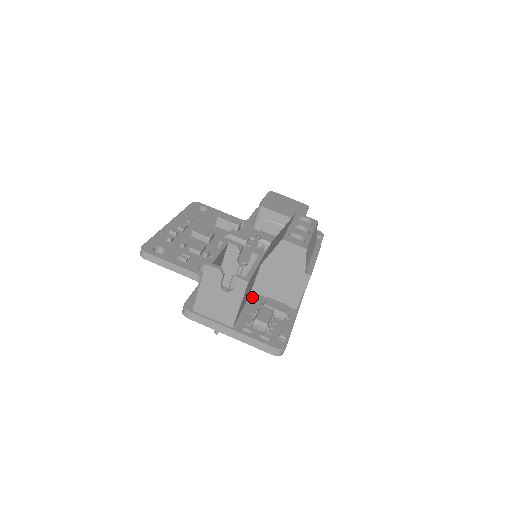
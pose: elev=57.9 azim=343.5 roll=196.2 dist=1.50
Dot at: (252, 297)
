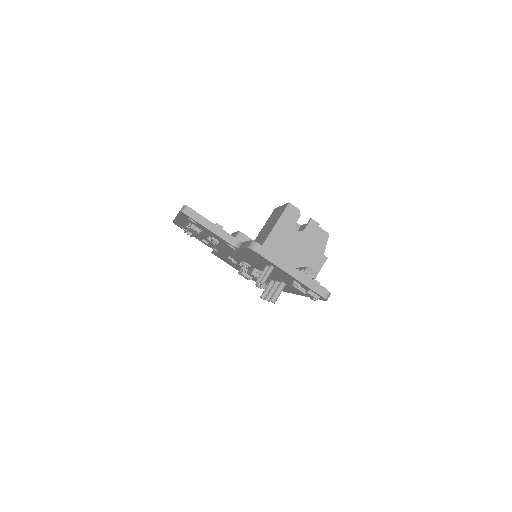
Dot at: occluded
